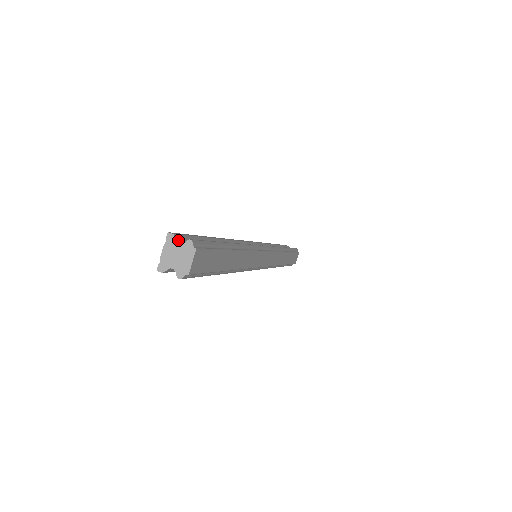
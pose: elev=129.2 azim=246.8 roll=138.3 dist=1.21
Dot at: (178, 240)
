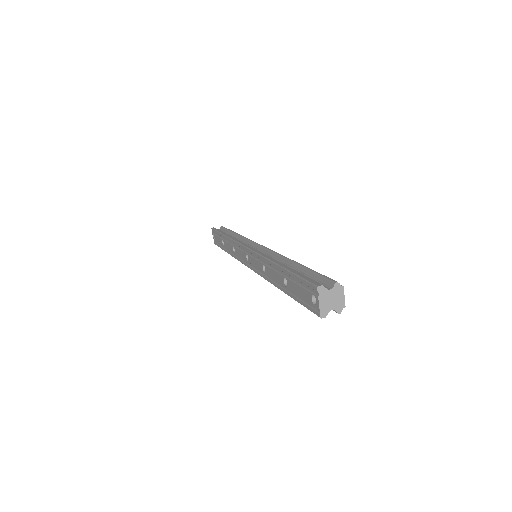
Dot at: (325, 288)
